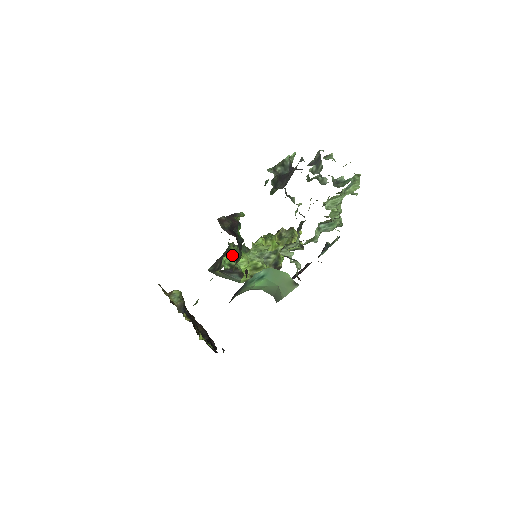
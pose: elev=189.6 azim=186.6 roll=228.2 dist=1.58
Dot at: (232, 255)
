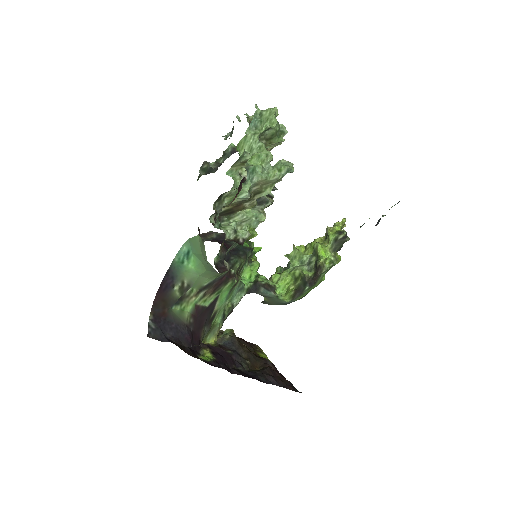
Dot at: occluded
